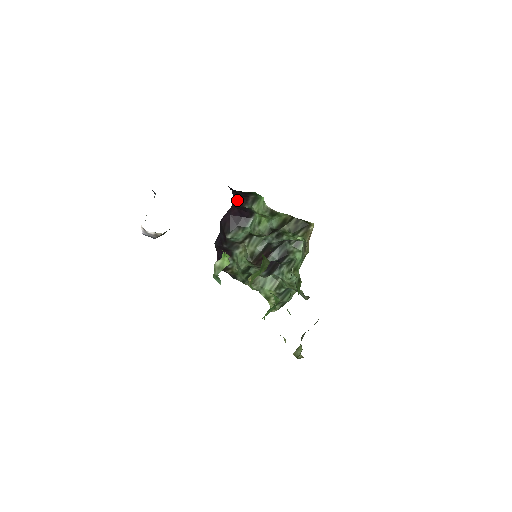
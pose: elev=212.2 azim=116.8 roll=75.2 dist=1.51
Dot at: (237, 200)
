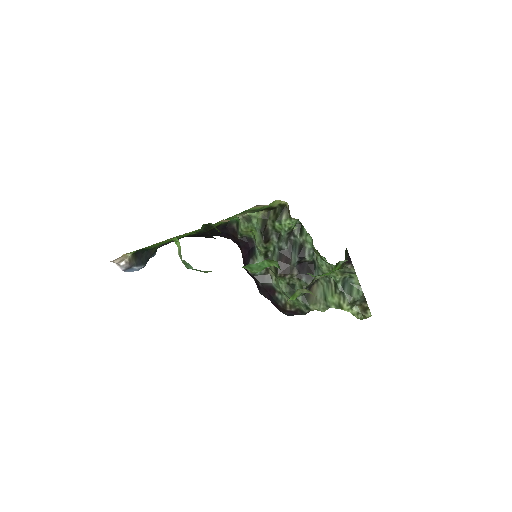
Dot at: (235, 241)
